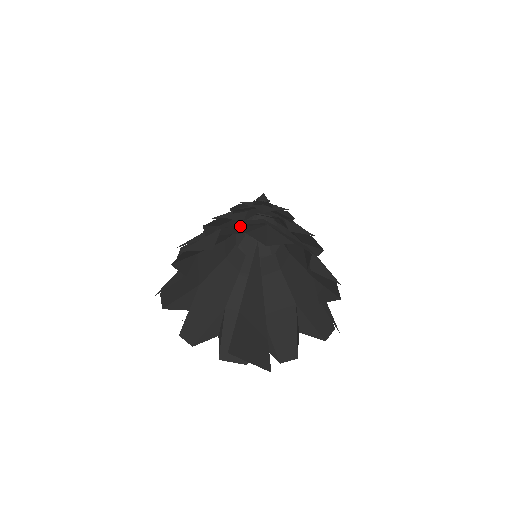
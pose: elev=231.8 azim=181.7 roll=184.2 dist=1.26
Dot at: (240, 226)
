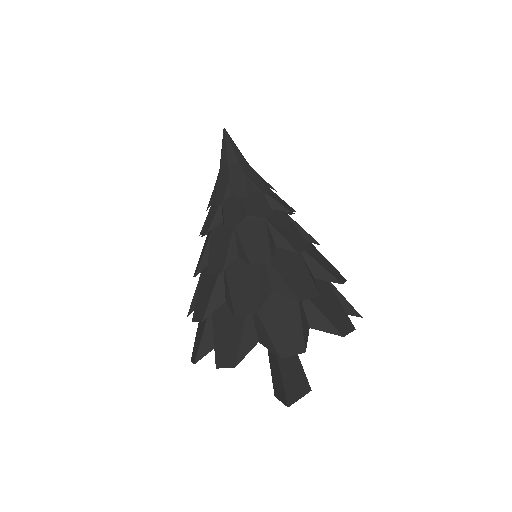
Dot at: (268, 292)
